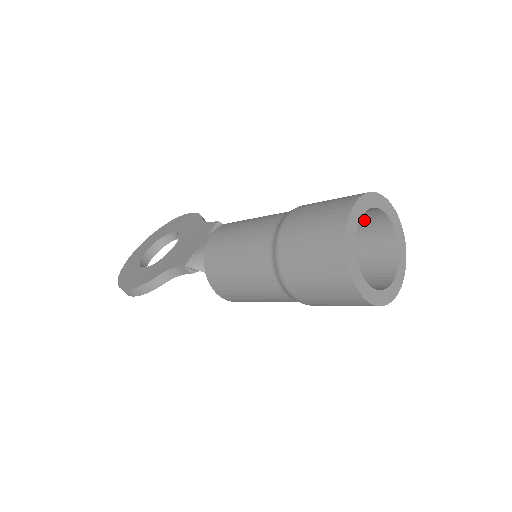
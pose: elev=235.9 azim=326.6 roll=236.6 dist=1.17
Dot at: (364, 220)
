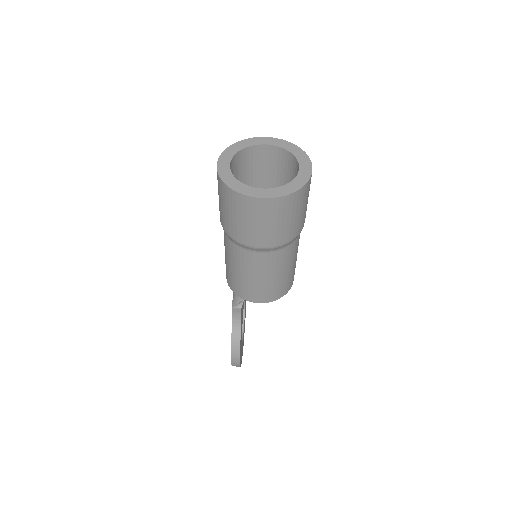
Dot at: (260, 163)
